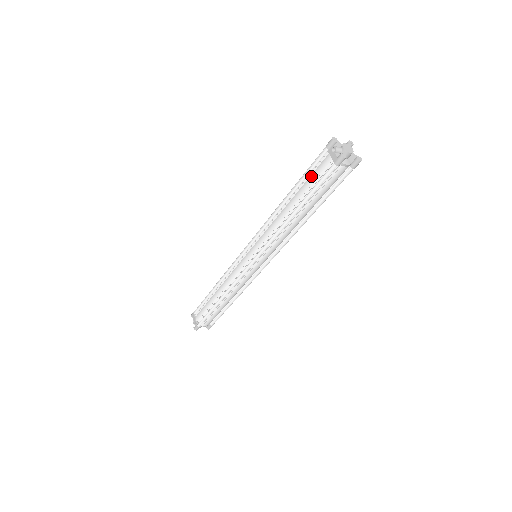
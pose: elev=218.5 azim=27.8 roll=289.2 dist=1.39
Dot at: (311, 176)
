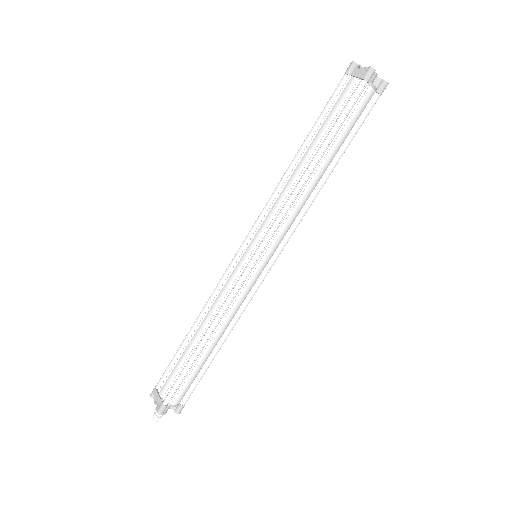
Dot at: (331, 111)
